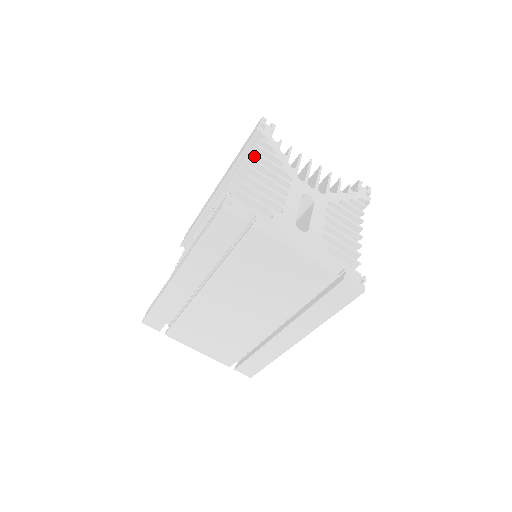
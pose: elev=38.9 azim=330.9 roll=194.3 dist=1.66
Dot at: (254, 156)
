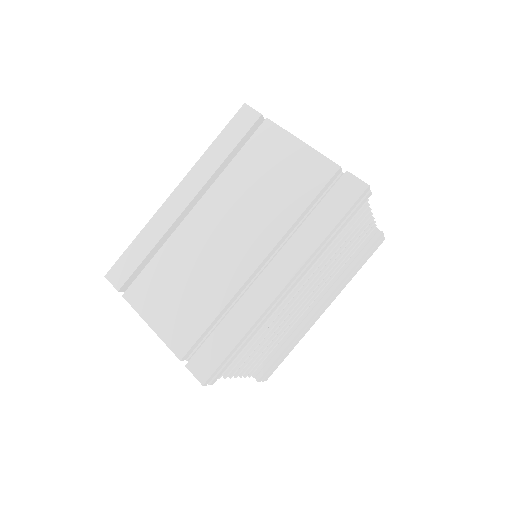
Dot at: occluded
